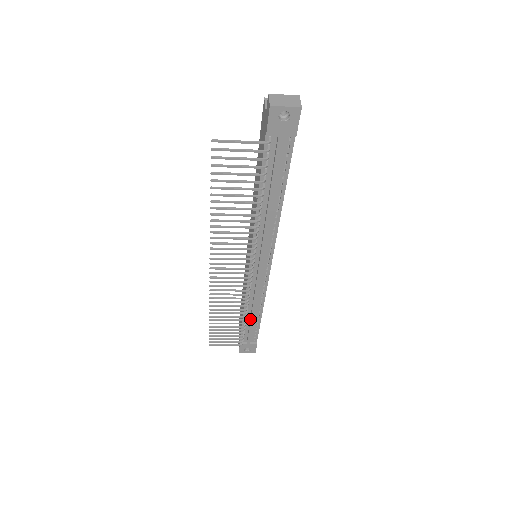
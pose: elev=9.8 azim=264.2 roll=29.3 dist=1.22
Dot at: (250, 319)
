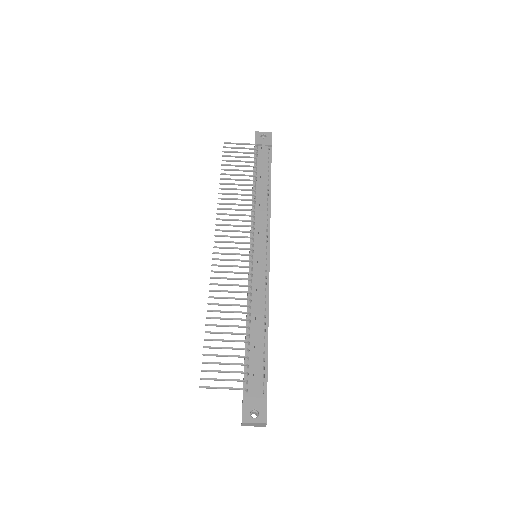
Dot at: (254, 334)
